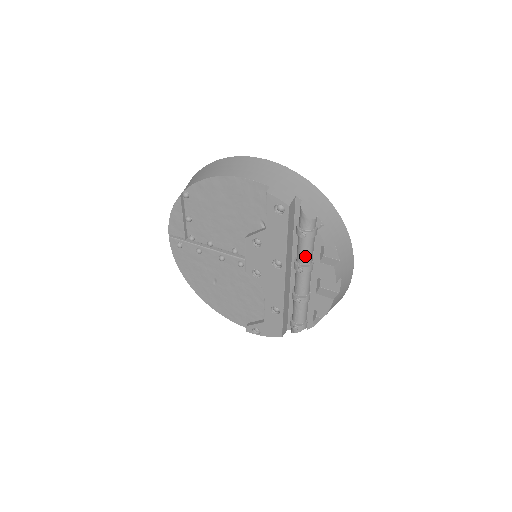
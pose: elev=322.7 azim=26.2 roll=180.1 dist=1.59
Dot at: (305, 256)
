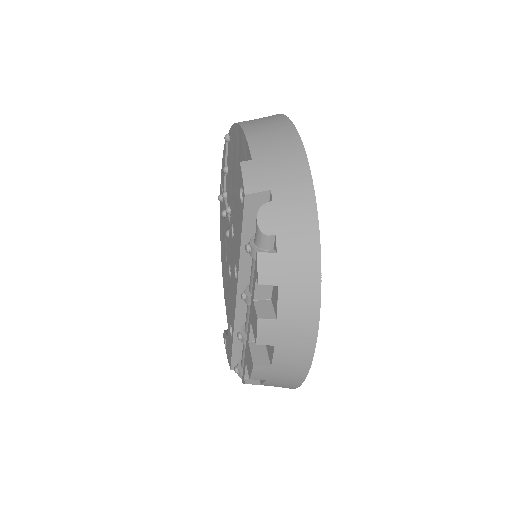
Dot at: (252, 282)
